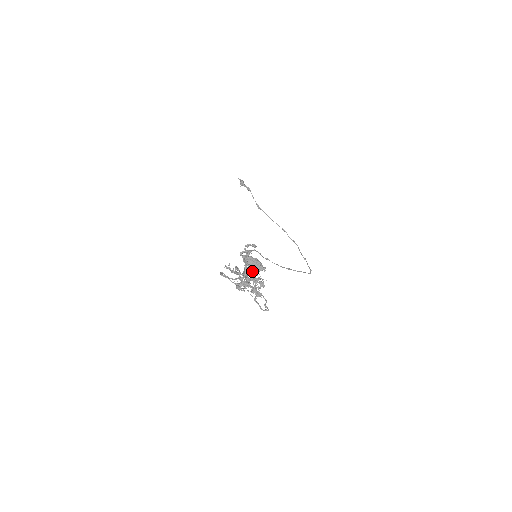
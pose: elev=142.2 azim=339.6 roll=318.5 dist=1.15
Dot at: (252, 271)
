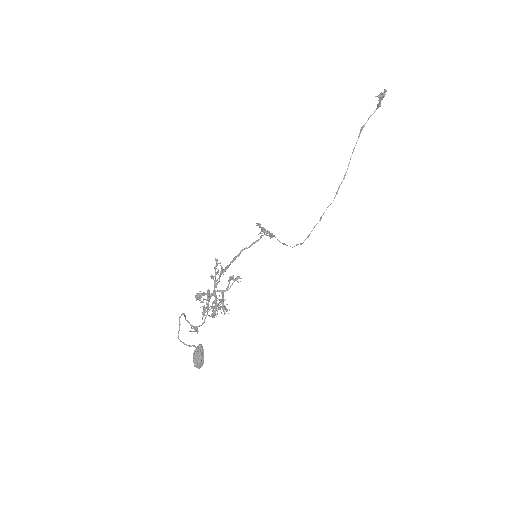
Dot at: (218, 305)
